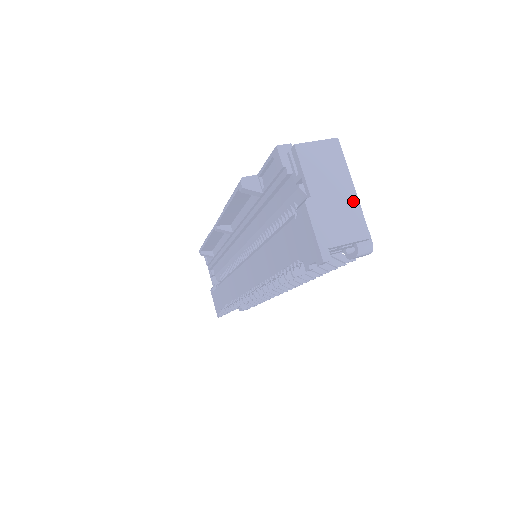
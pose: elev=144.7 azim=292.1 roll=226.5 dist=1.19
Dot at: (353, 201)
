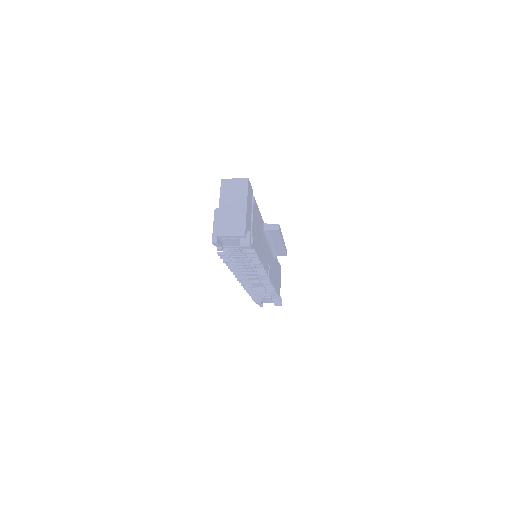
Dot at: (243, 214)
